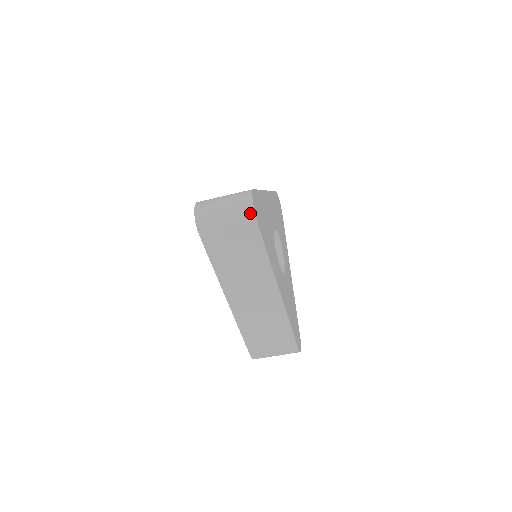
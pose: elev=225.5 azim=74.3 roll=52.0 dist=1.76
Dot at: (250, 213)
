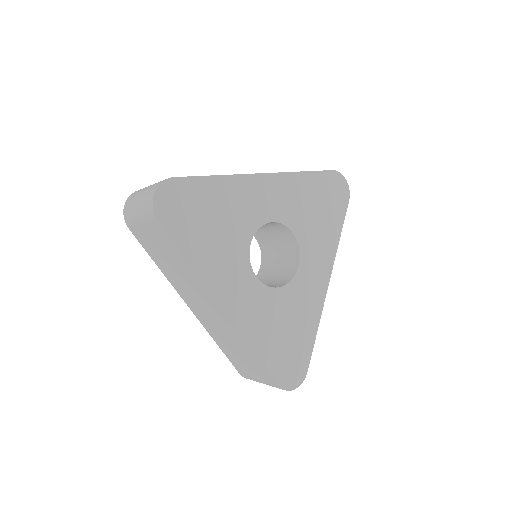
Dot at: (150, 209)
